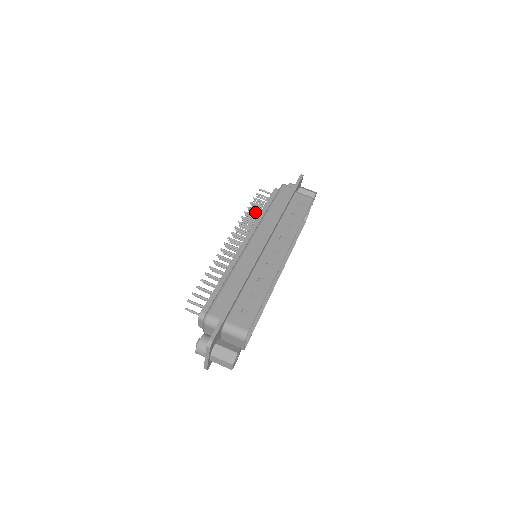
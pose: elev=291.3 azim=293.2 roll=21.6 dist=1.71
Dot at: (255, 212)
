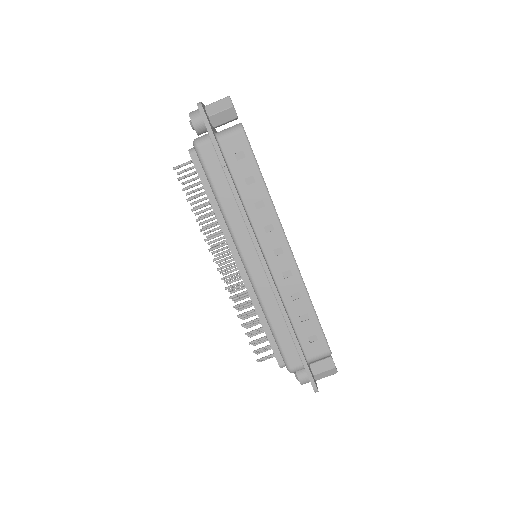
Dot at: (200, 201)
